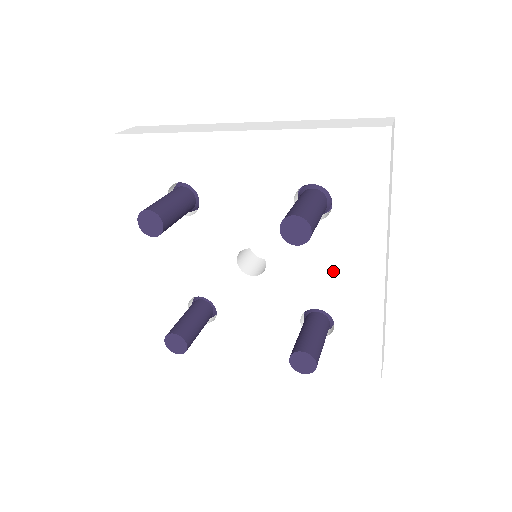
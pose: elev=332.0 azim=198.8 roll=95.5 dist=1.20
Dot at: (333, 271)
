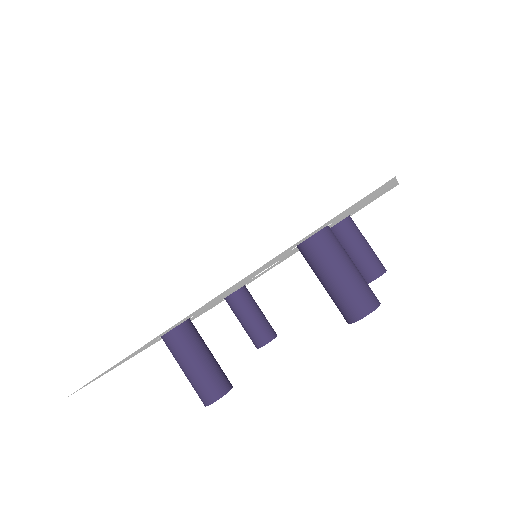
Dot at: occluded
